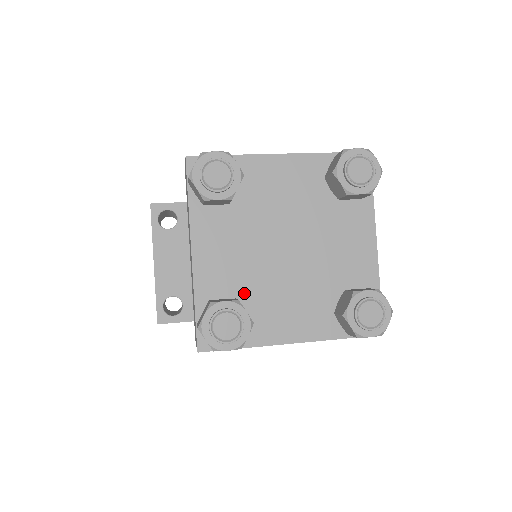
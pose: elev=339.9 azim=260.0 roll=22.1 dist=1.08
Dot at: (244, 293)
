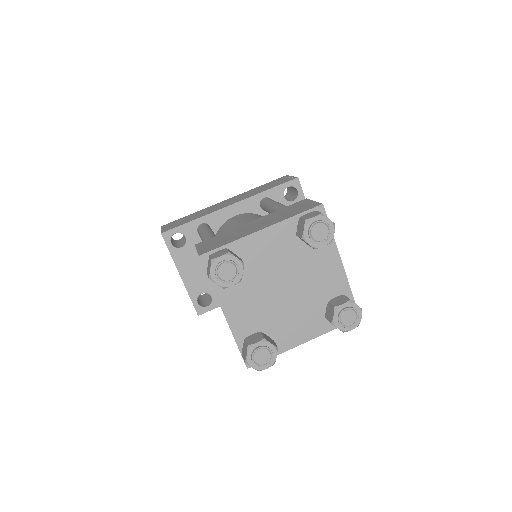
Dot at: (265, 326)
